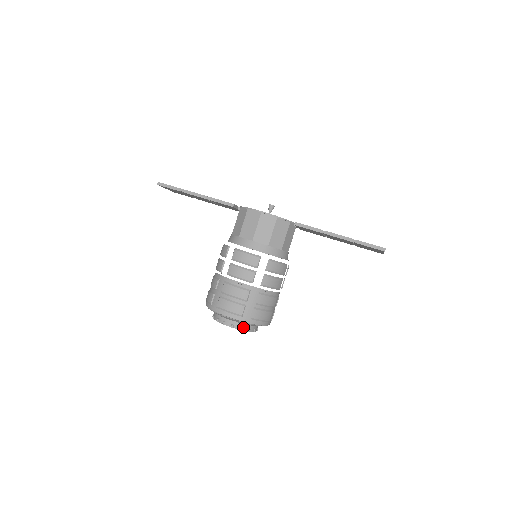
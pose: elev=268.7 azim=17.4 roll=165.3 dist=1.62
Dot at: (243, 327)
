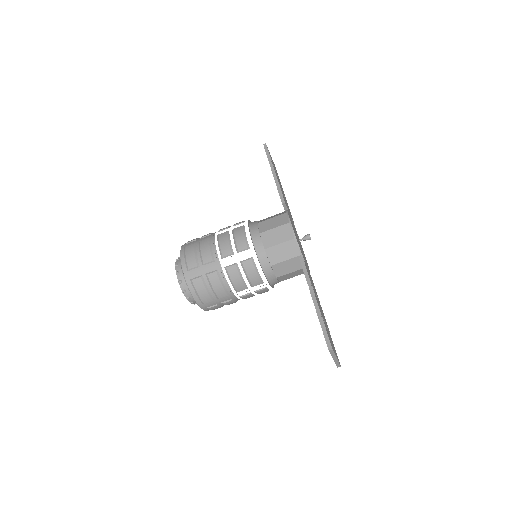
Dot at: (183, 283)
